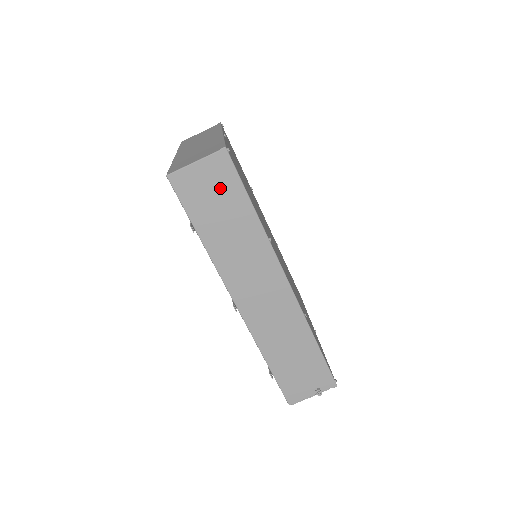
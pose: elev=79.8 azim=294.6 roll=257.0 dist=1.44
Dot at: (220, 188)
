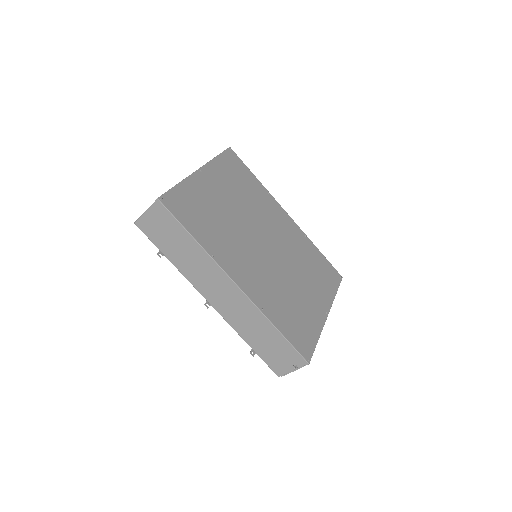
Dot at: (166, 226)
